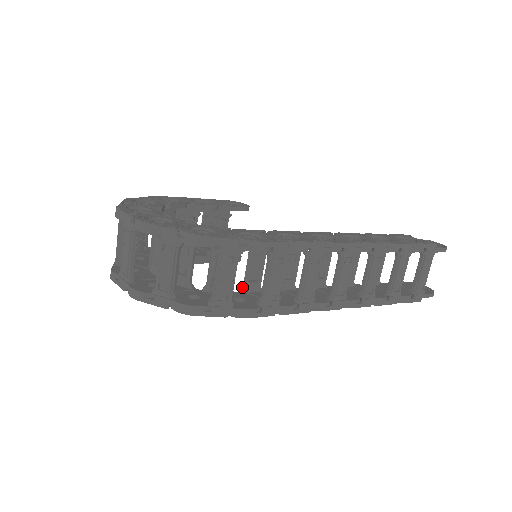
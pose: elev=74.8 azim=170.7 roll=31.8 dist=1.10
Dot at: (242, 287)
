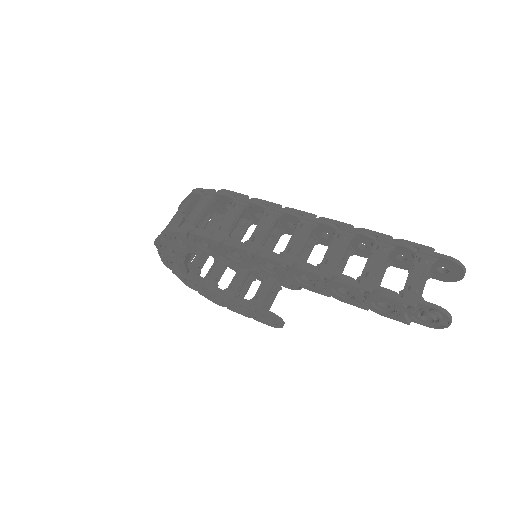
Dot at: occluded
